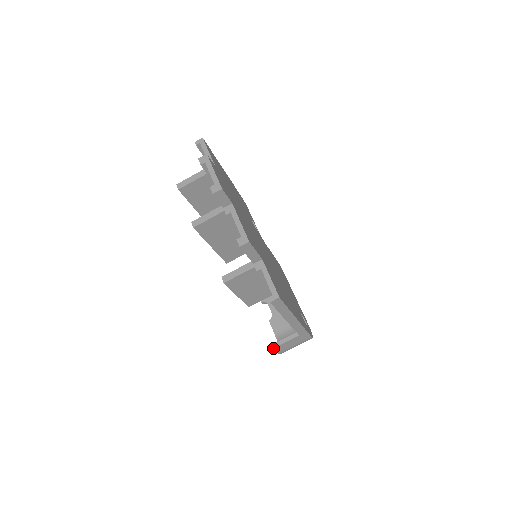
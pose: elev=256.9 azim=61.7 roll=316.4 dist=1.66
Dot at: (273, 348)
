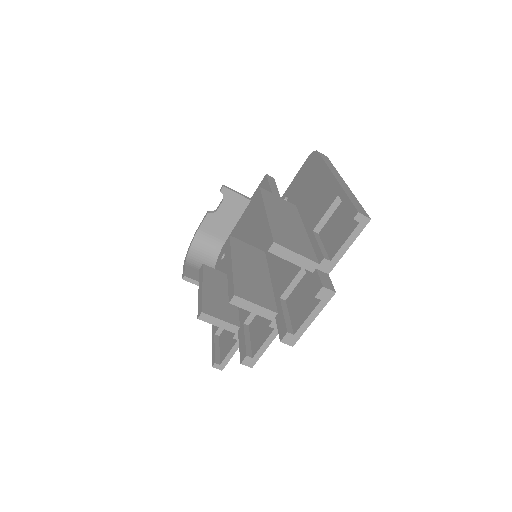
Dot at: (183, 279)
